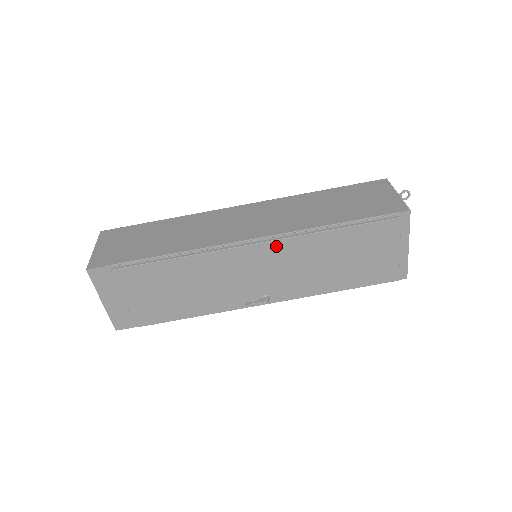
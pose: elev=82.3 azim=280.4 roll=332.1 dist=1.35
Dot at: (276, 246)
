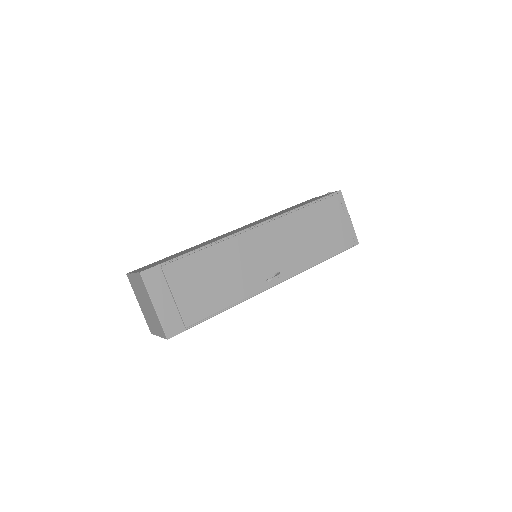
Dot at: (273, 226)
